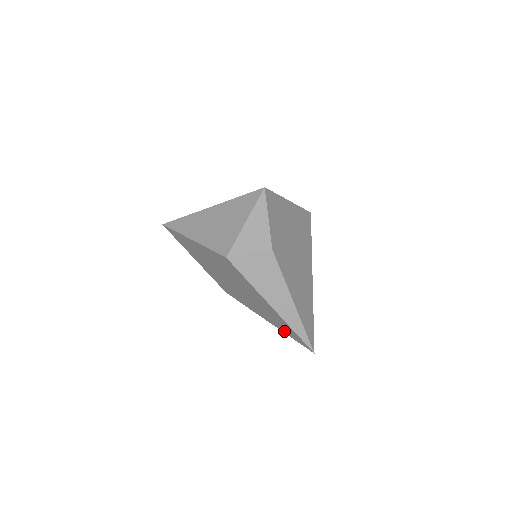
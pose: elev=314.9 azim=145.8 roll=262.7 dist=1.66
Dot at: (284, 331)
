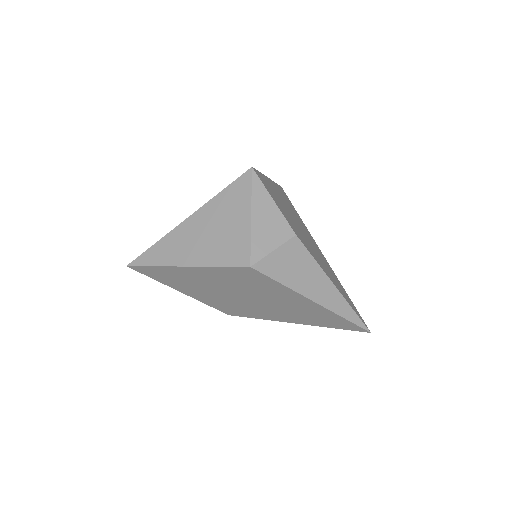
Dot at: (325, 325)
